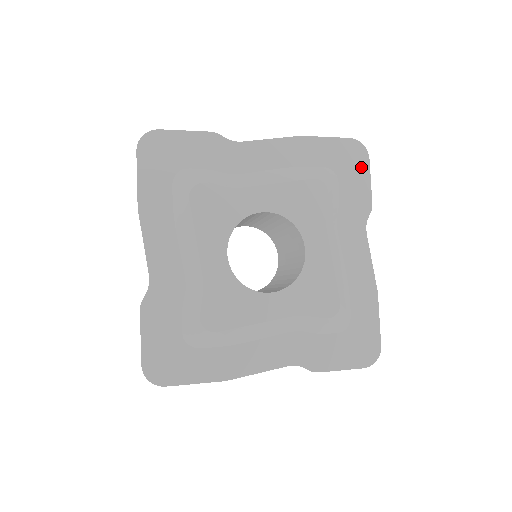
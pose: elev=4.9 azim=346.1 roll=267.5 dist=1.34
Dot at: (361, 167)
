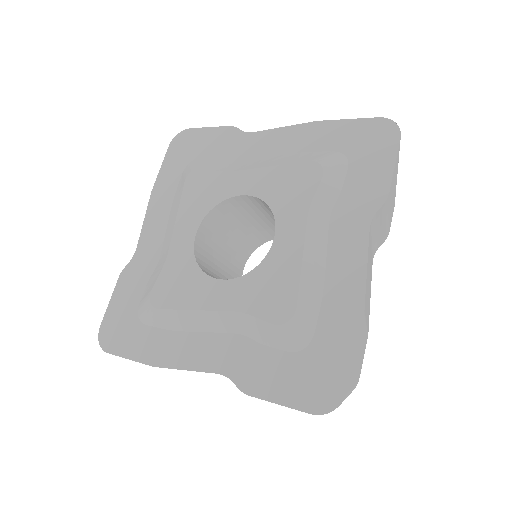
Dot at: (385, 149)
